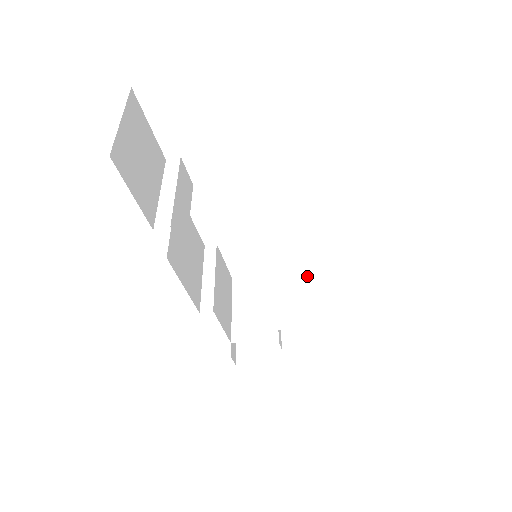
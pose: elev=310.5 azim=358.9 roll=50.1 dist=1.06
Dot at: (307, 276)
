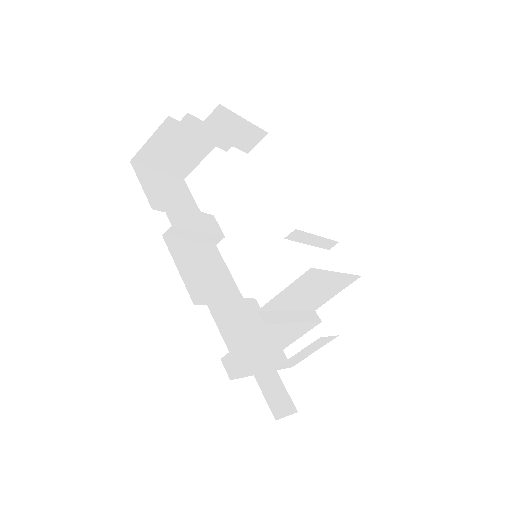
Dot at: (331, 289)
